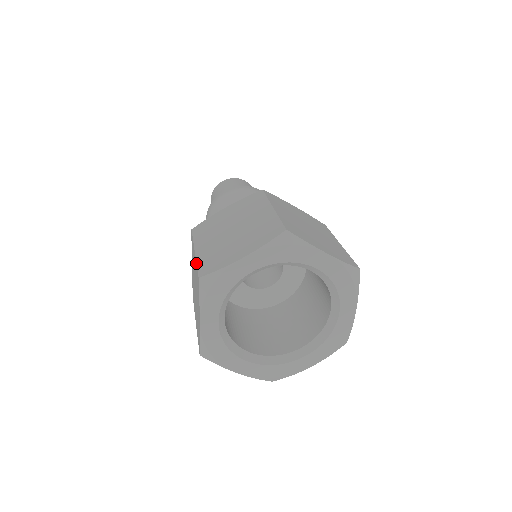
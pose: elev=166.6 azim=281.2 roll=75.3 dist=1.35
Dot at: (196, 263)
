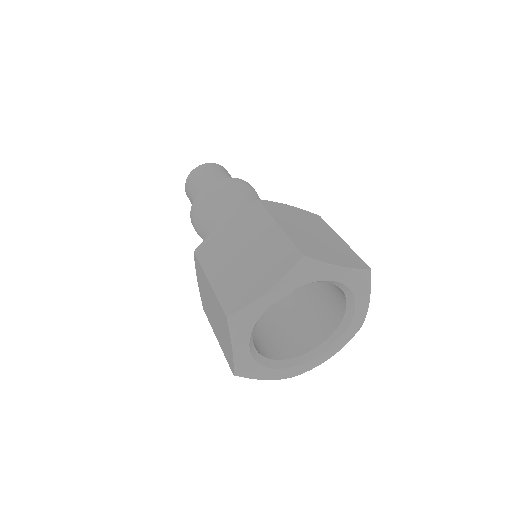
Dot at: (290, 238)
